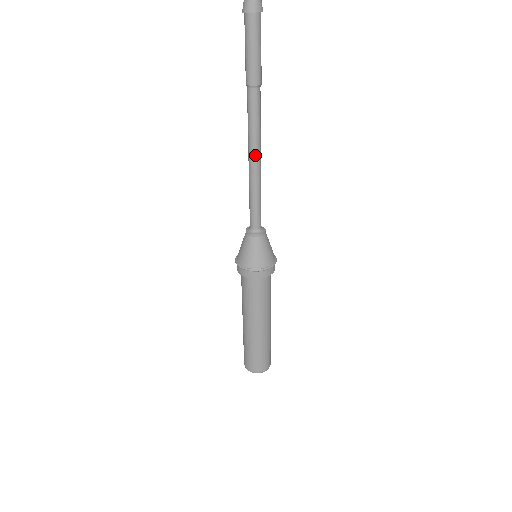
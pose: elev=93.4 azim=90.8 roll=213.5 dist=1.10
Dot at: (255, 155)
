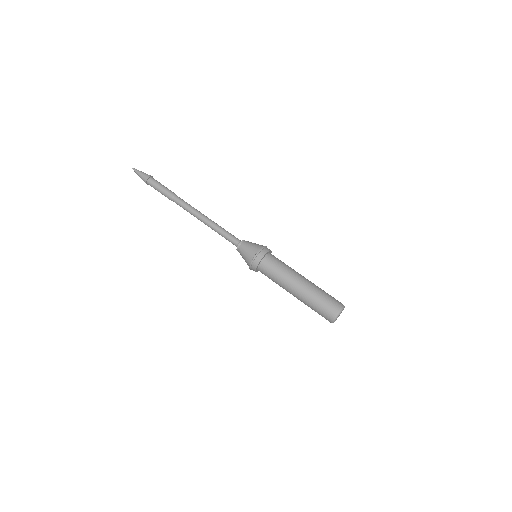
Dot at: (203, 215)
